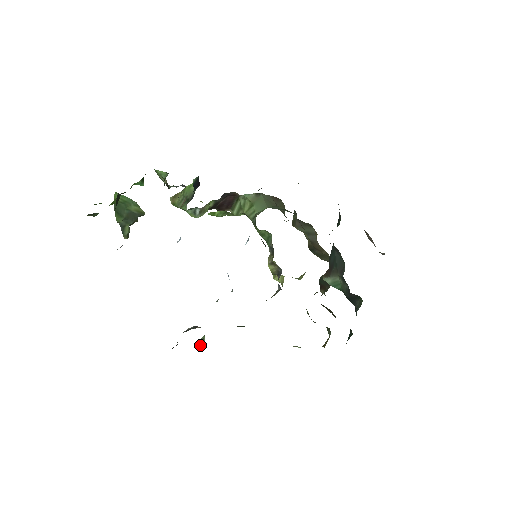
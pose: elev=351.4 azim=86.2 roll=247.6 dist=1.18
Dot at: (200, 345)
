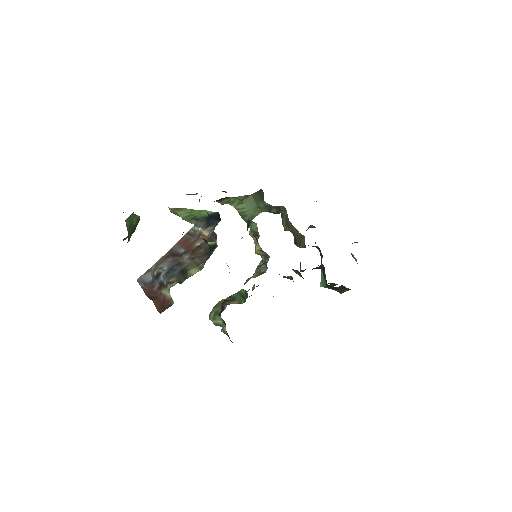
Dot at: (215, 324)
